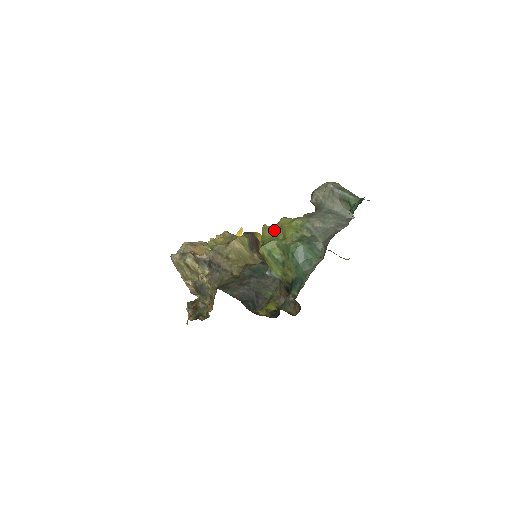
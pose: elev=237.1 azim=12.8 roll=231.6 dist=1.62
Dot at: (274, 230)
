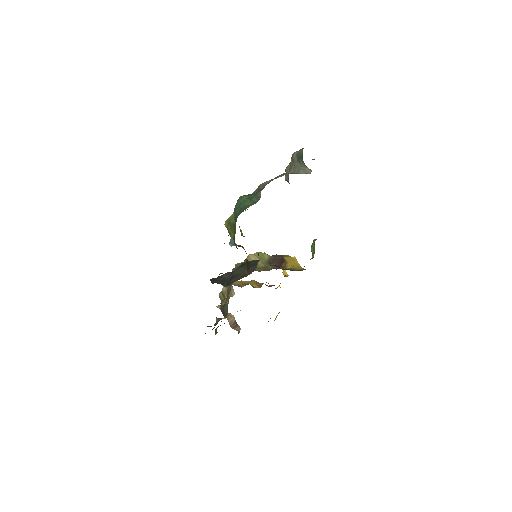
Dot at: occluded
